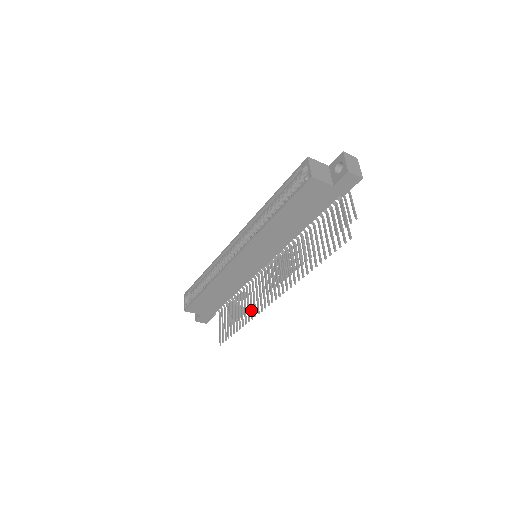
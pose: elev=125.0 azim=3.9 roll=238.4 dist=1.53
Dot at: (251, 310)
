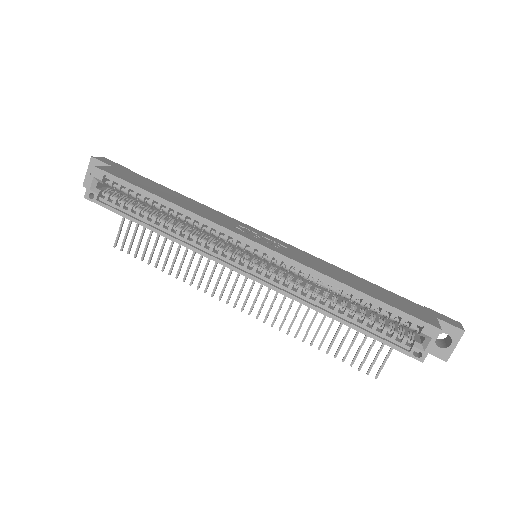
Dot at: (195, 275)
